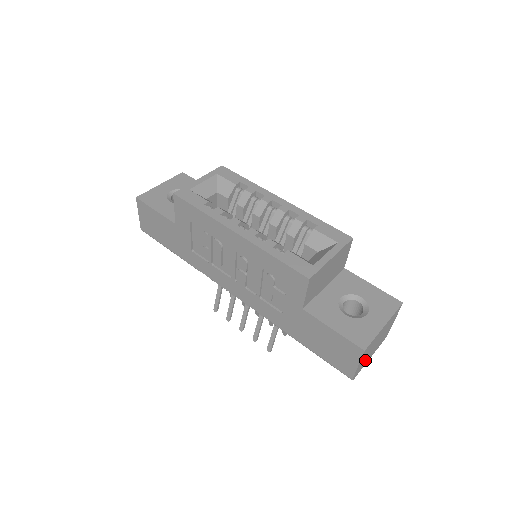
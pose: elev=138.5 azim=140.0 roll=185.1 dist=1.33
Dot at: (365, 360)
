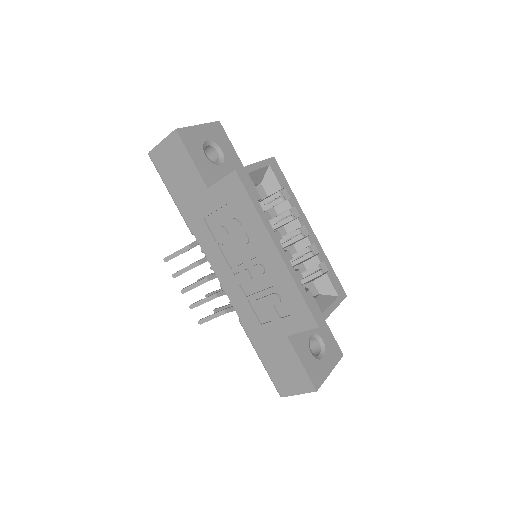
Dot at: occluded
